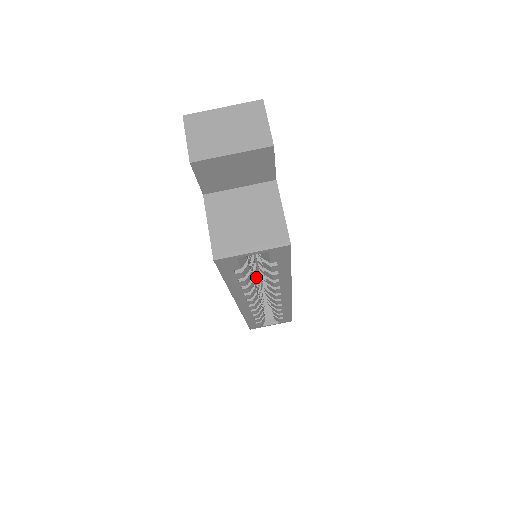
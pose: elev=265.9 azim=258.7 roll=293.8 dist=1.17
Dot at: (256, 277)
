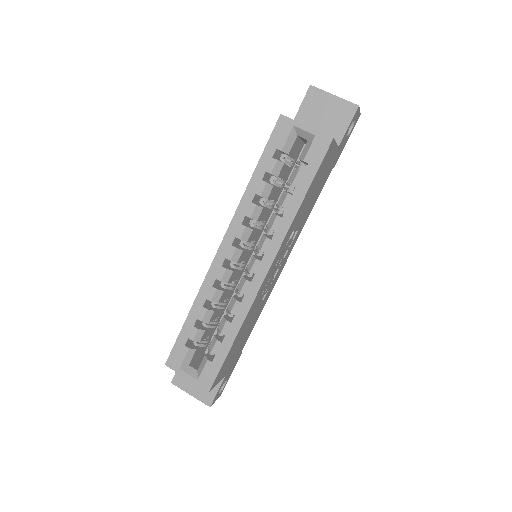
Dot at: (252, 243)
